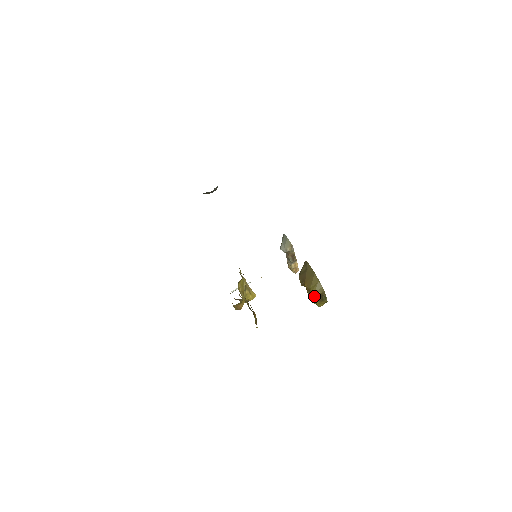
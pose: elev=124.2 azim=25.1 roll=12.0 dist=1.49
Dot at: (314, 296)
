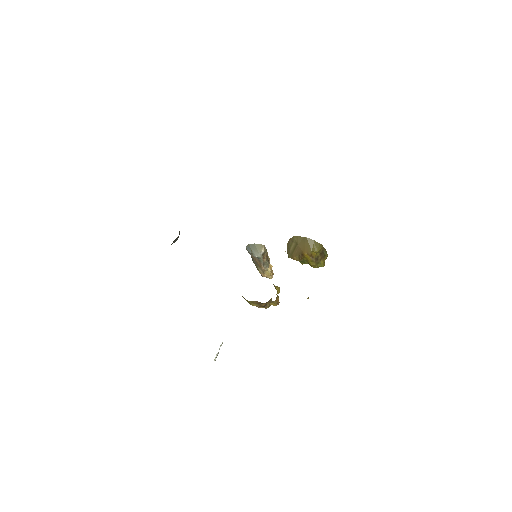
Dot at: (317, 257)
